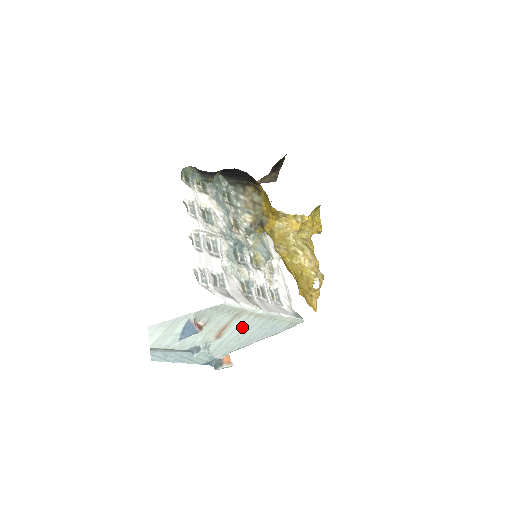
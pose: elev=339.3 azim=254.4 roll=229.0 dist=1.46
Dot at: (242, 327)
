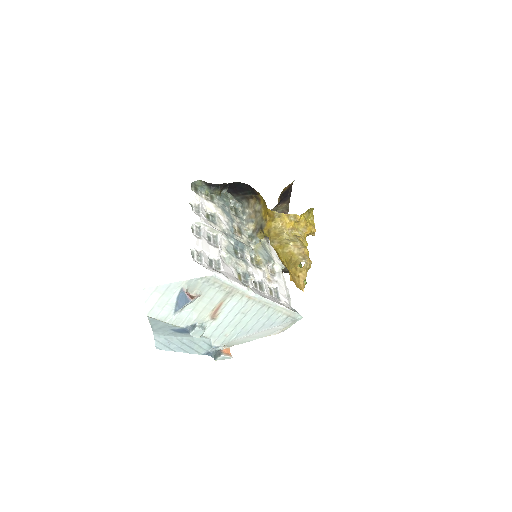
Dot at: (236, 310)
